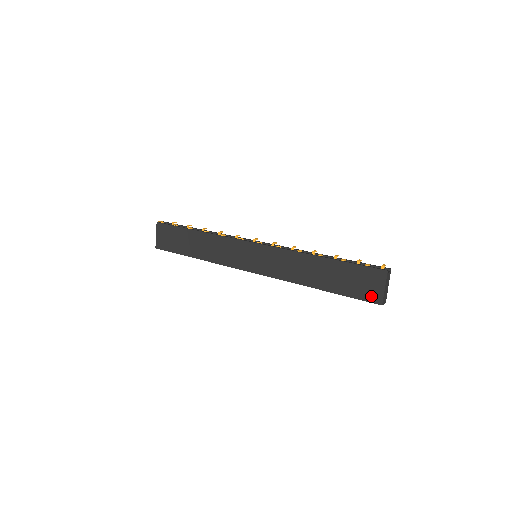
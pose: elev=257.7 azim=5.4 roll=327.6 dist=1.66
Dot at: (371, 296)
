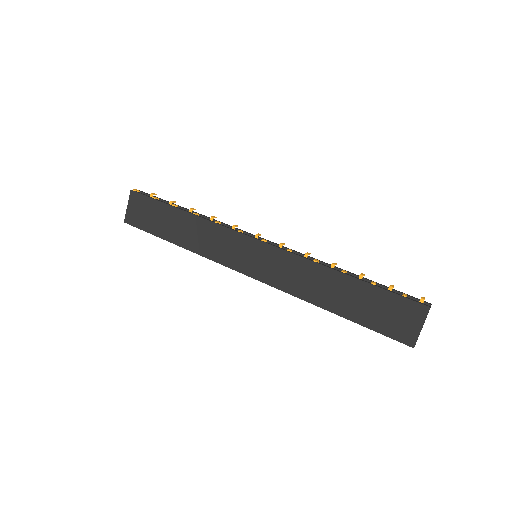
Dot at: (401, 334)
